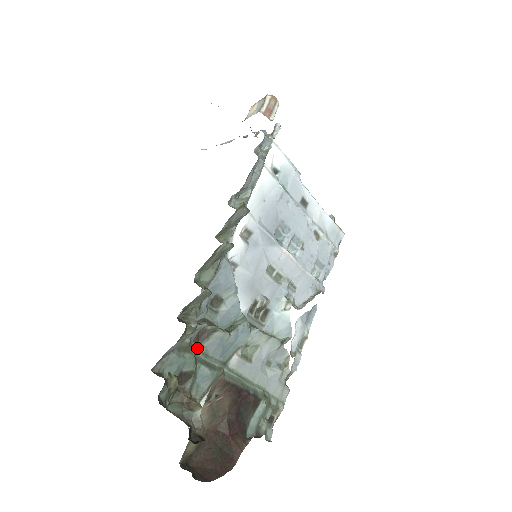
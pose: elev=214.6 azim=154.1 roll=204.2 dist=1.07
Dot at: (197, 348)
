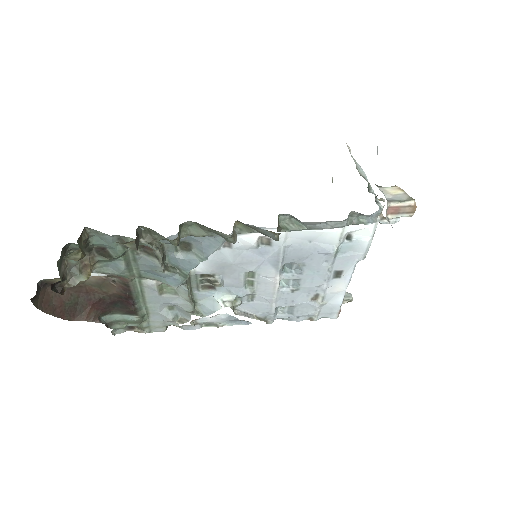
Dot at: (135, 250)
